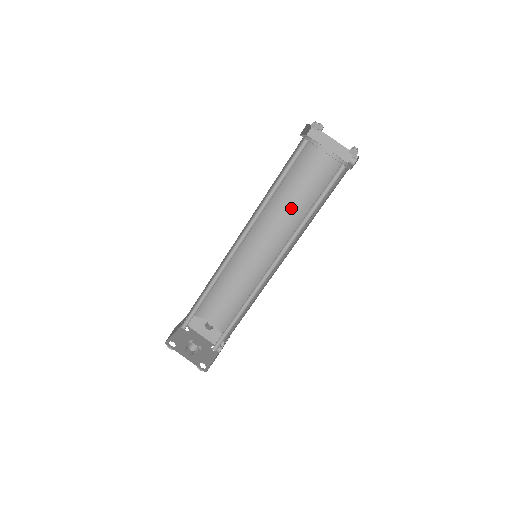
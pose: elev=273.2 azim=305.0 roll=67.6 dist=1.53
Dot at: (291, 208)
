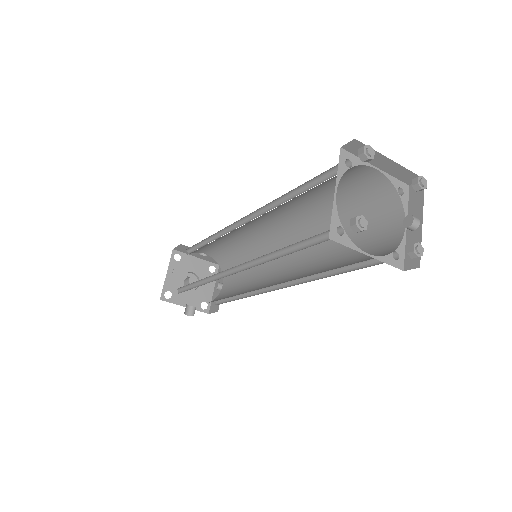
Dot at: (305, 206)
